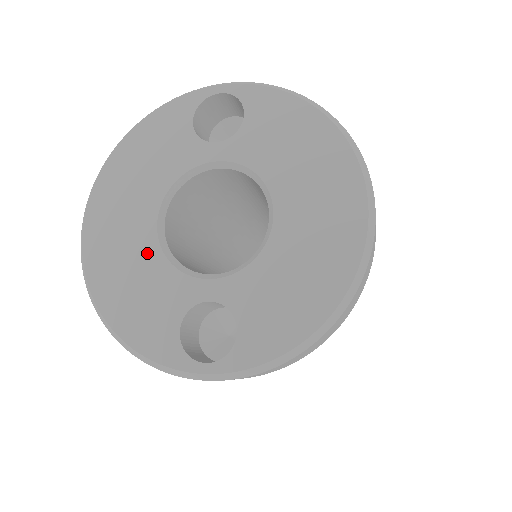
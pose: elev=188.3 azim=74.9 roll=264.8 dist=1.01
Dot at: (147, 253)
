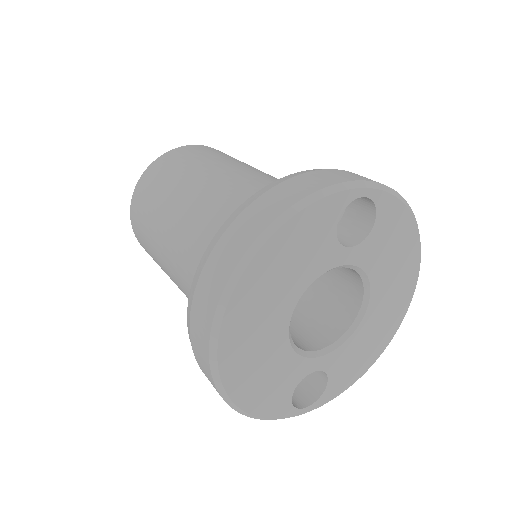
Dot at: (278, 348)
